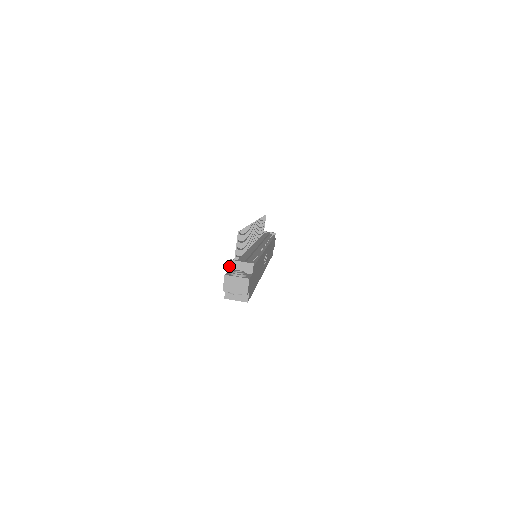
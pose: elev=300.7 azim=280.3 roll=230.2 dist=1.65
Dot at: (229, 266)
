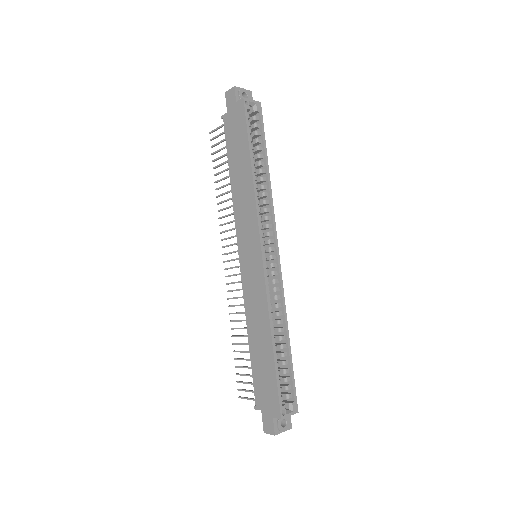
Dot at: (224, 114)
